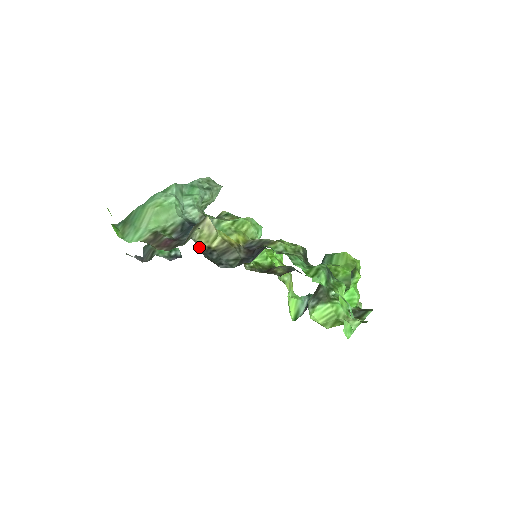
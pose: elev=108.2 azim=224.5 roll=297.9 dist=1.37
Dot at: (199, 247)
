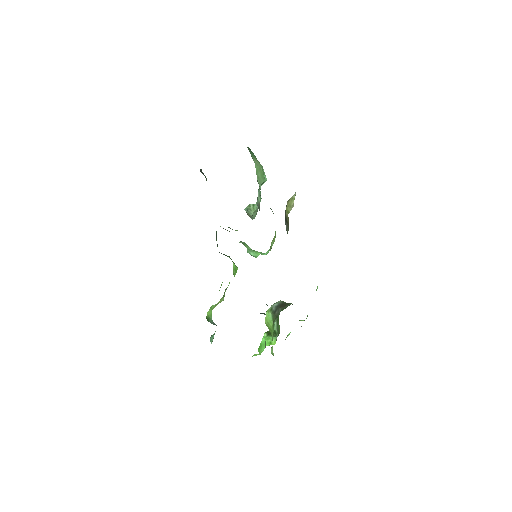
Dot at: (289, 200)
